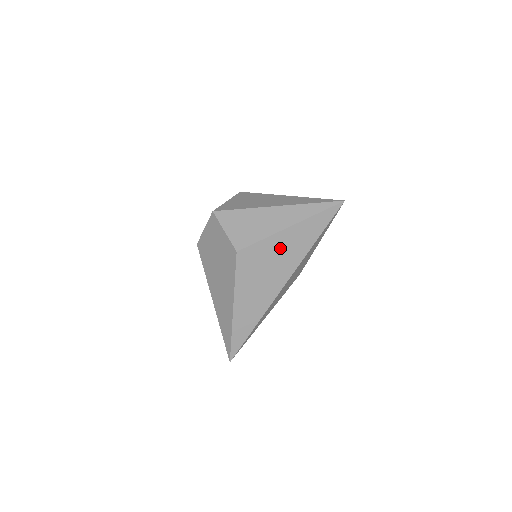
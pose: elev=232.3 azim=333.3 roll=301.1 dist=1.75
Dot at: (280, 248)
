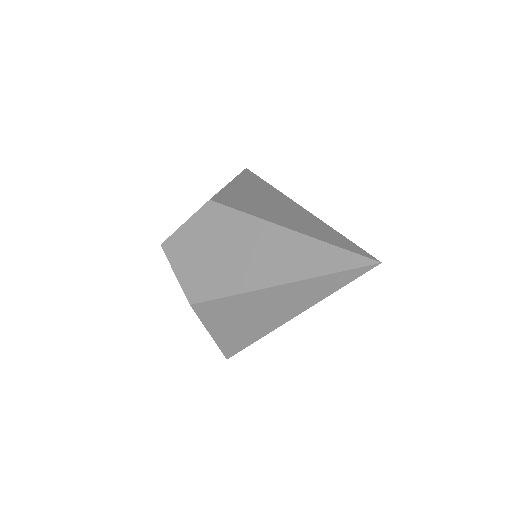
Dot at: (245, 190)
